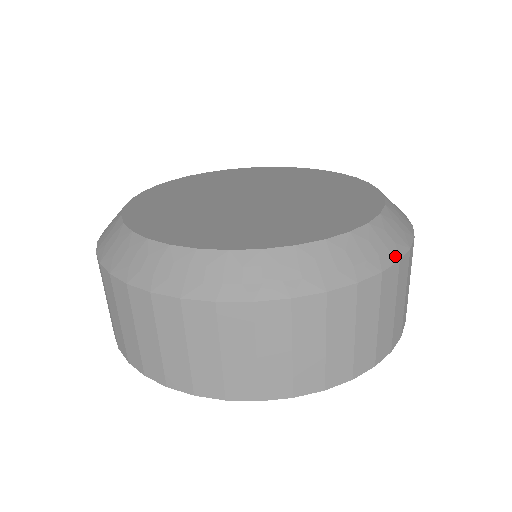
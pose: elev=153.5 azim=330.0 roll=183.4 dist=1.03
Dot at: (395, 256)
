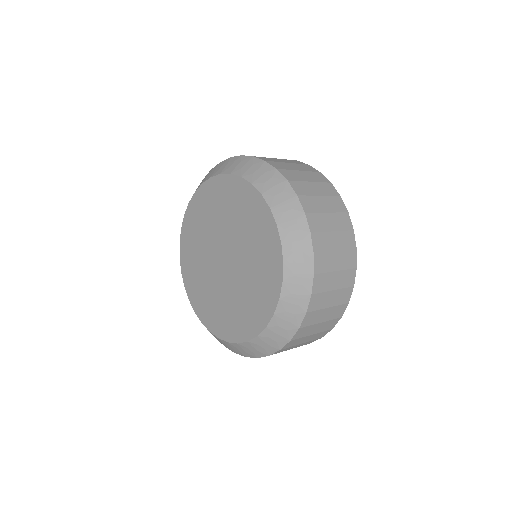
Dot at: (302, 215)
